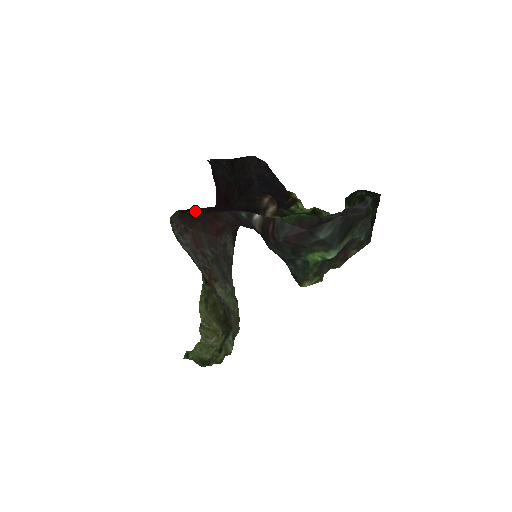
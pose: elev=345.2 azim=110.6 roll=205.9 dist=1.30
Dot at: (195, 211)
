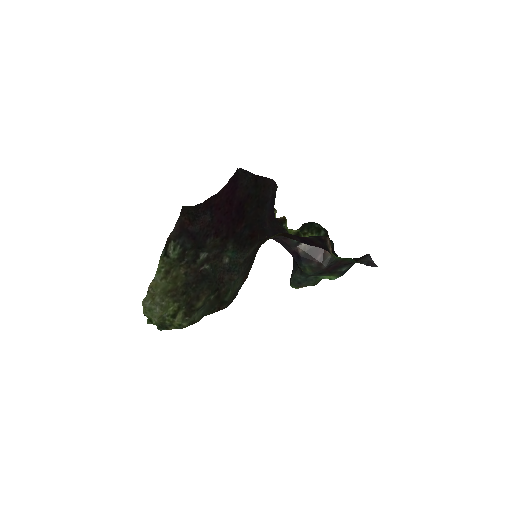
Dot at: (279, 233)
